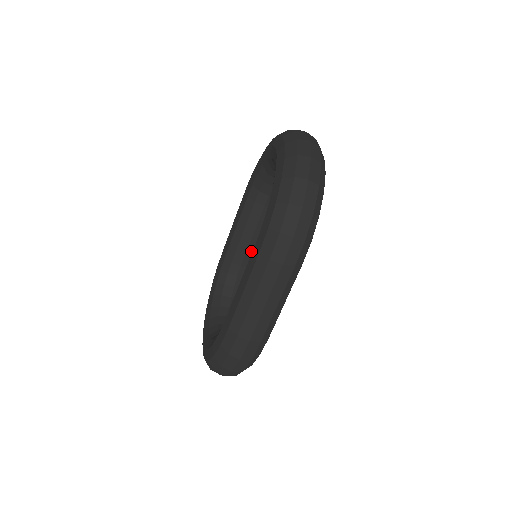
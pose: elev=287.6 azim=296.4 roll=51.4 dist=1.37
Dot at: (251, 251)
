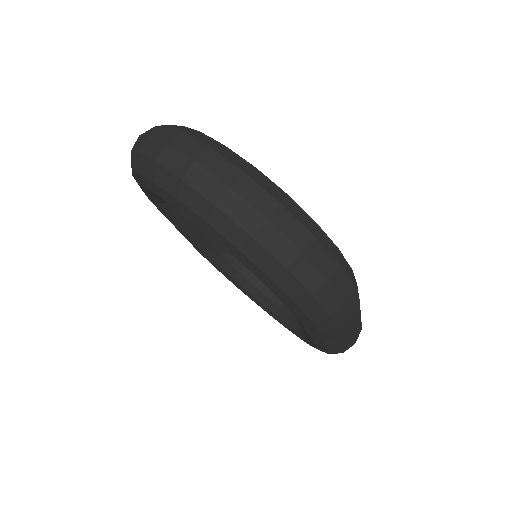
Dot at: occluded
